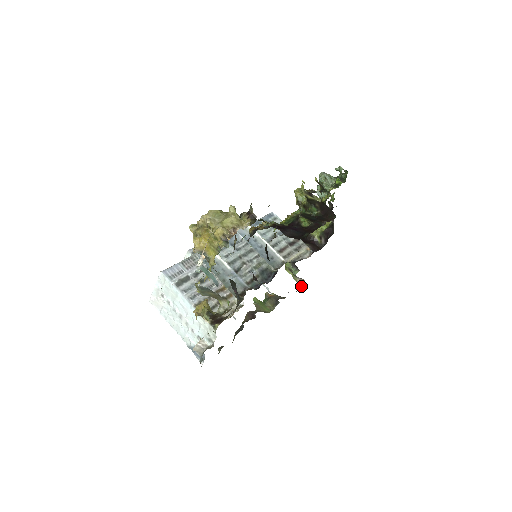
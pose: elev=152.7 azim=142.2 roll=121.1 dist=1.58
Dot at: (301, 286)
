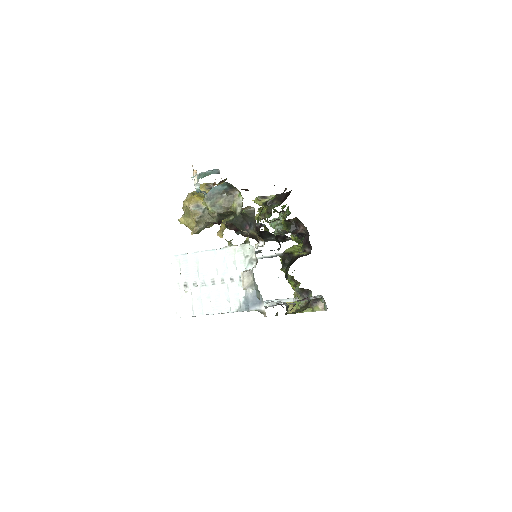
Dot at: (323, 300)
